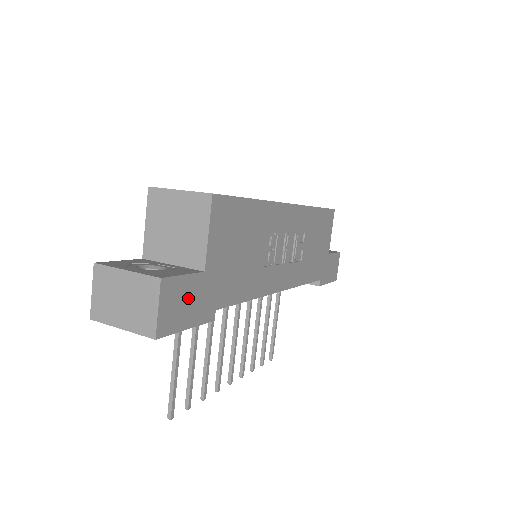
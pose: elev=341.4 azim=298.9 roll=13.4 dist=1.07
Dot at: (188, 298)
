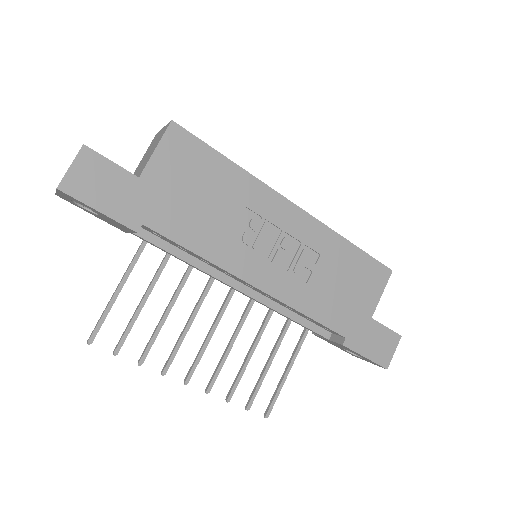
Dot at: (109, 185)
